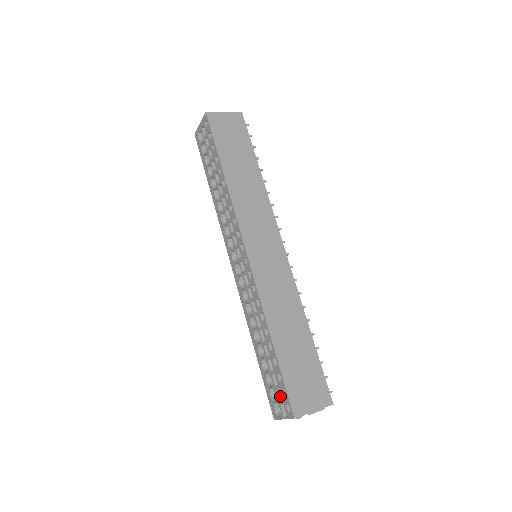
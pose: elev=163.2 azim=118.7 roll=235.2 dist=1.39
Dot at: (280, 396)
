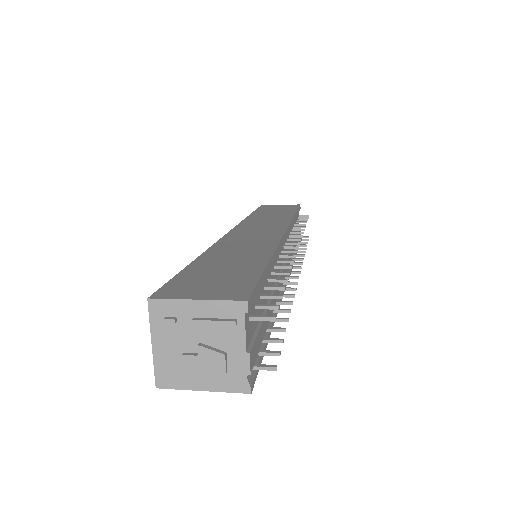
Dot at: occluded
